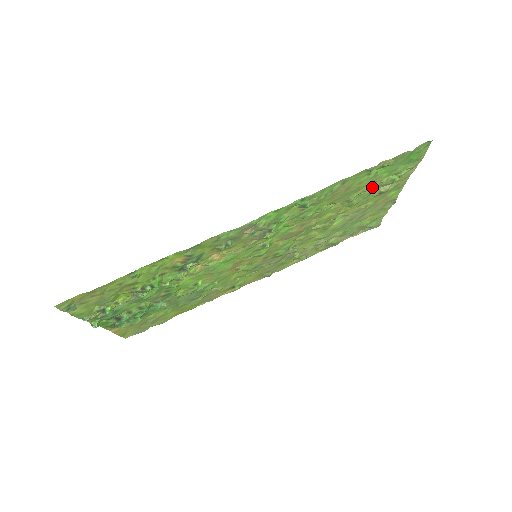
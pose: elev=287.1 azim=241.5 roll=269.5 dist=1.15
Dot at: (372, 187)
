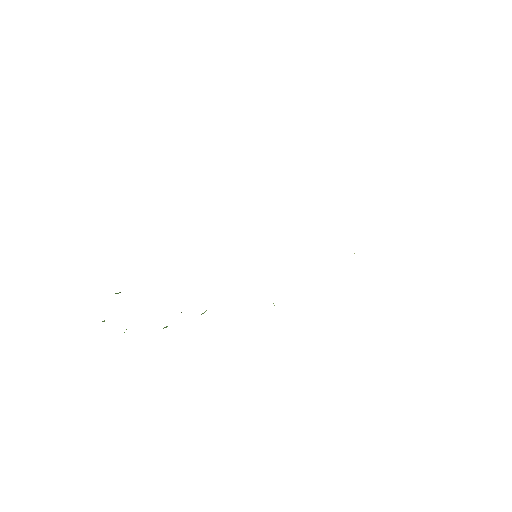
Dot at: occluded
